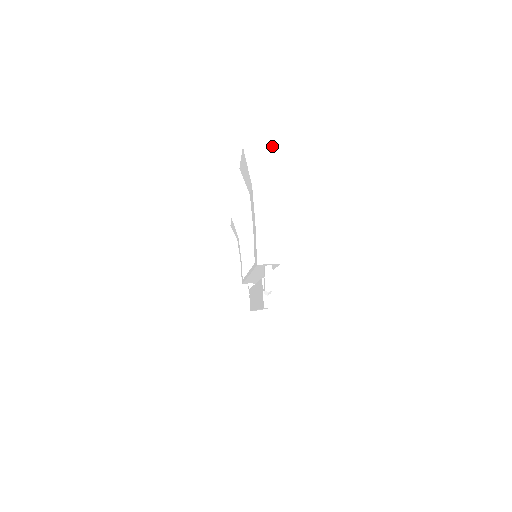
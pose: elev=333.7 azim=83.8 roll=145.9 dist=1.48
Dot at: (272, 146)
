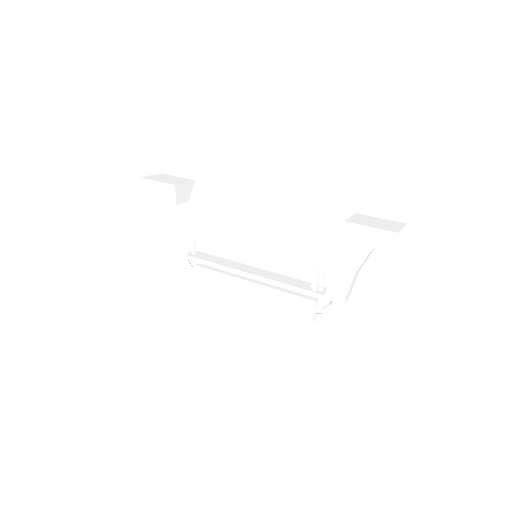
Dot at: (403, 227)
